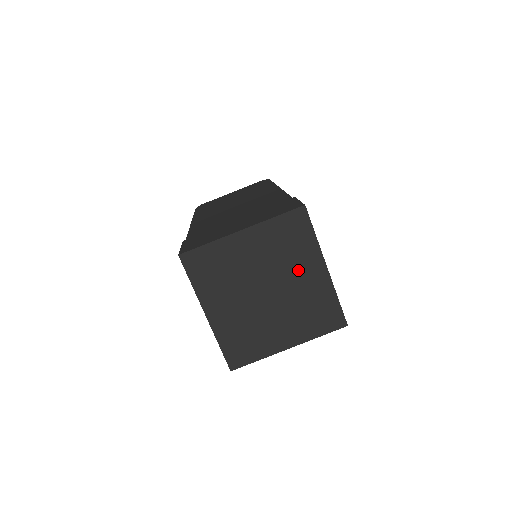
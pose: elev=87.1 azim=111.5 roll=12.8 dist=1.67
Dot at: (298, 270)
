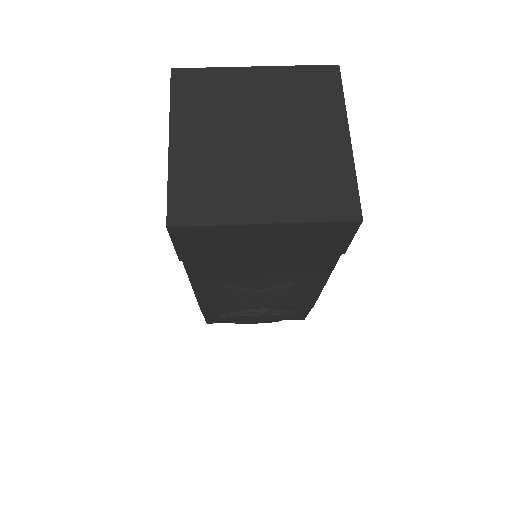
Dot at: (310, 127)
